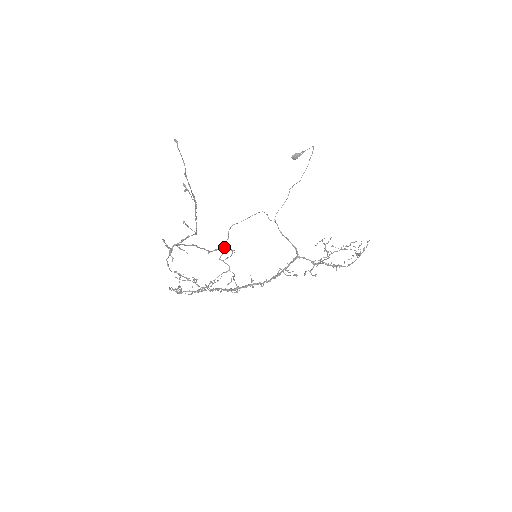
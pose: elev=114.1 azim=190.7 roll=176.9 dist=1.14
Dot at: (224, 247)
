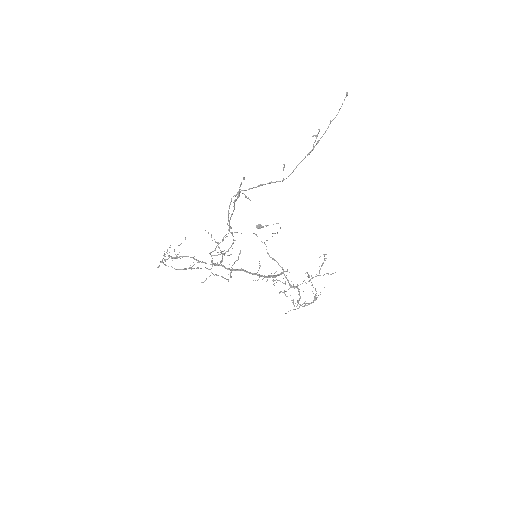
Dot at: occluded
